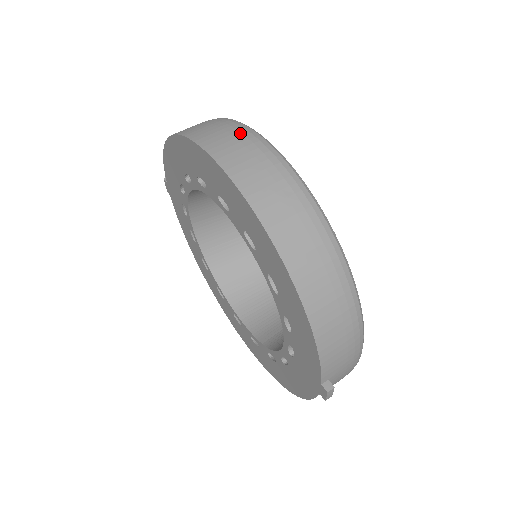
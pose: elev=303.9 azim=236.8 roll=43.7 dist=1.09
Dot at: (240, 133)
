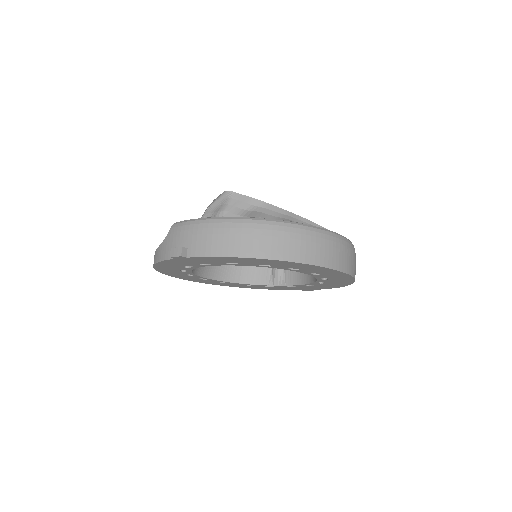
Dot at: (335, 242)
